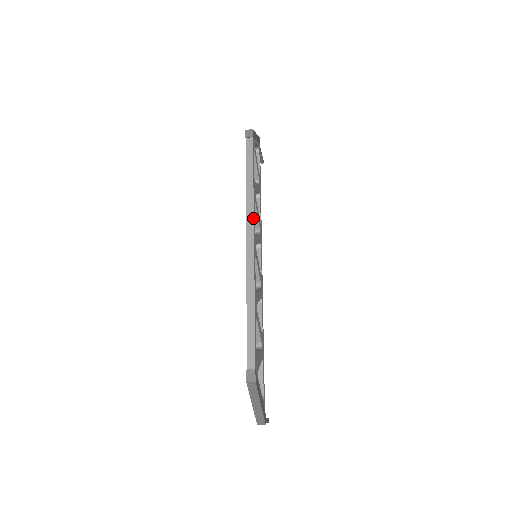
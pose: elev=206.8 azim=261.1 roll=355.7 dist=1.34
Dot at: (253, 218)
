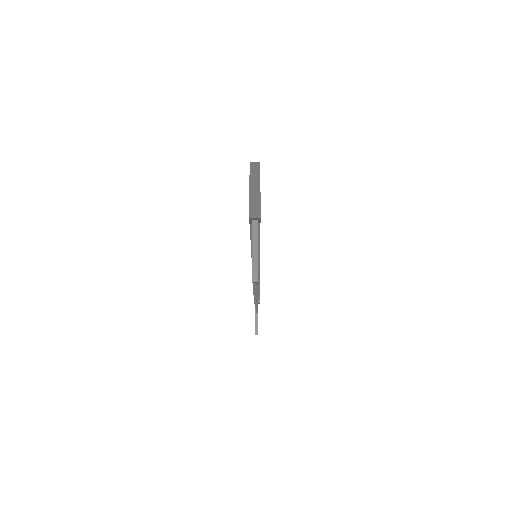
Dot at: occluded
